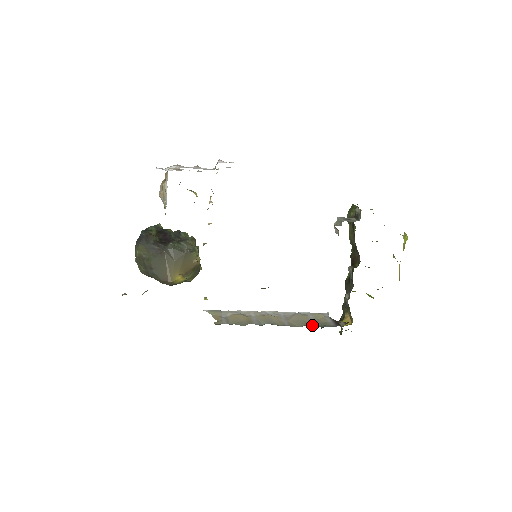
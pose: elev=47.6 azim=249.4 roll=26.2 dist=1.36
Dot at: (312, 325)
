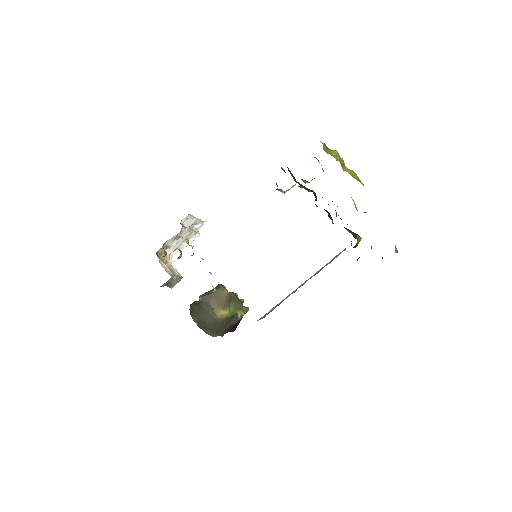
Dot at: occluded
